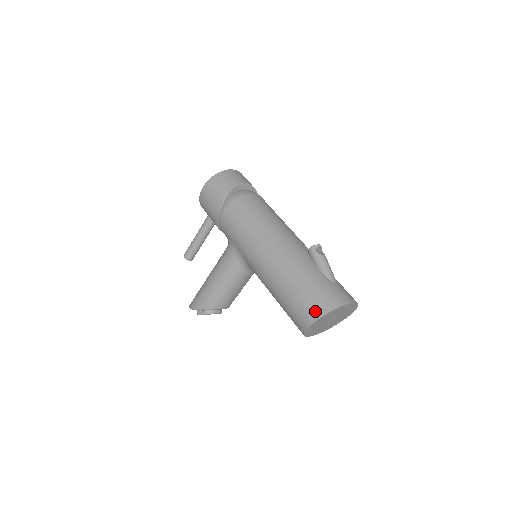
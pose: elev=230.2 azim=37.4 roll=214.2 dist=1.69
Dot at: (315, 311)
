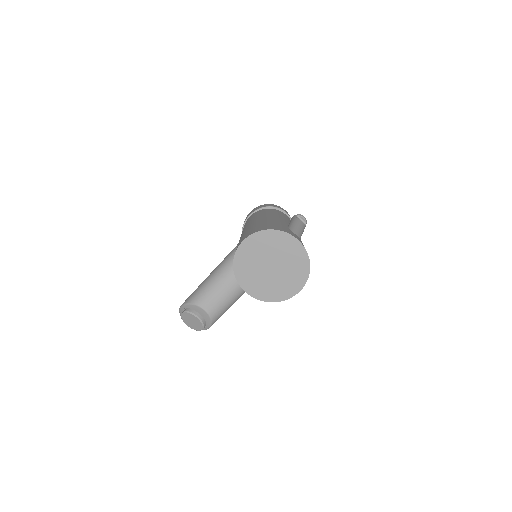
Dot at: (251, 232)
